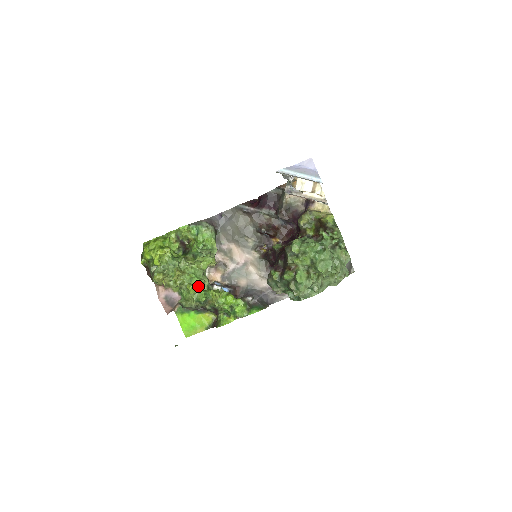
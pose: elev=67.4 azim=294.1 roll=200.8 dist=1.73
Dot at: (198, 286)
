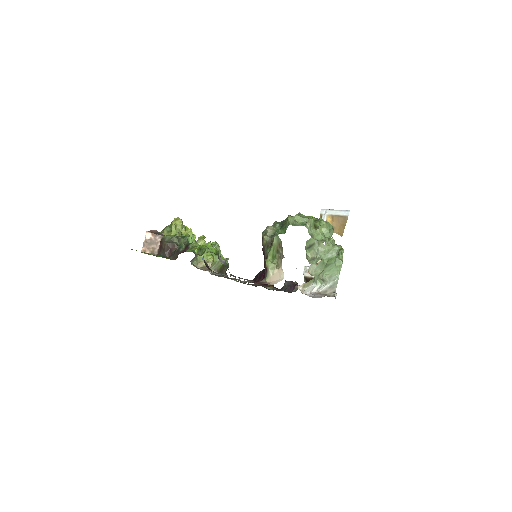
Dot at: occluded
